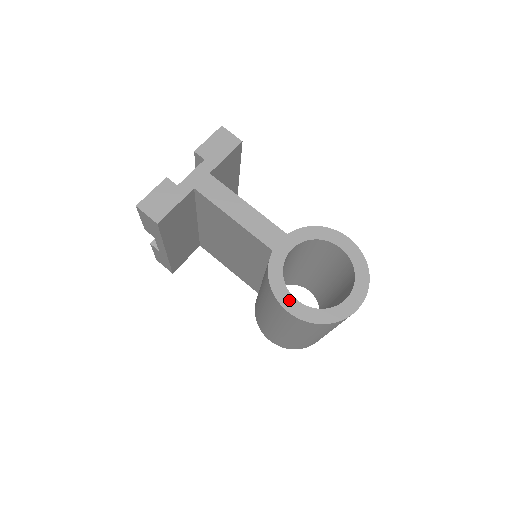
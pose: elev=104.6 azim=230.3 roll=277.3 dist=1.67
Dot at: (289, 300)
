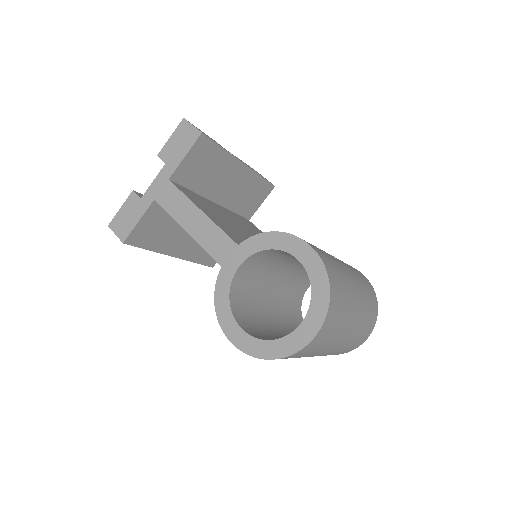
Dot at: (233, 328)
